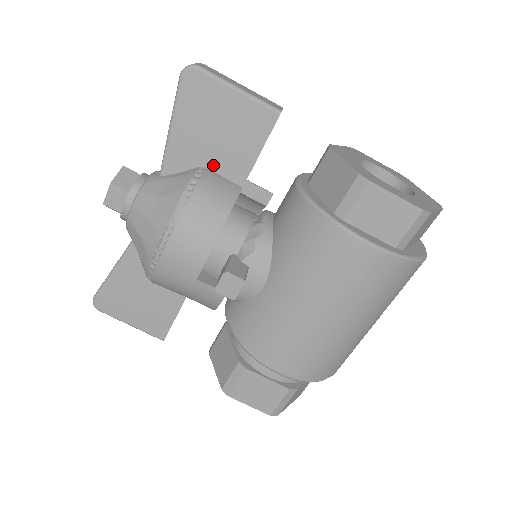
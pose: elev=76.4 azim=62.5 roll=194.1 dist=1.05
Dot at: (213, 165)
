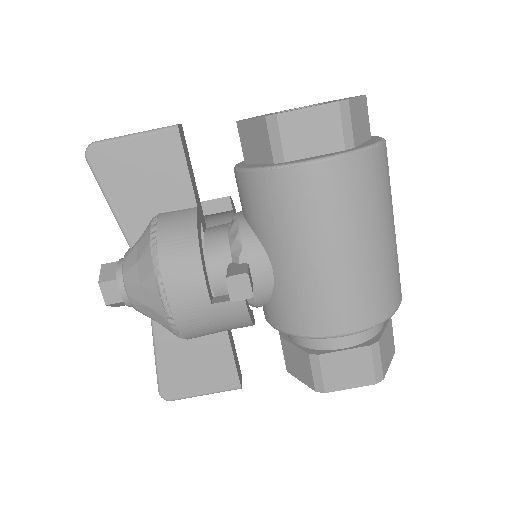
Dot at: (162, 208)
